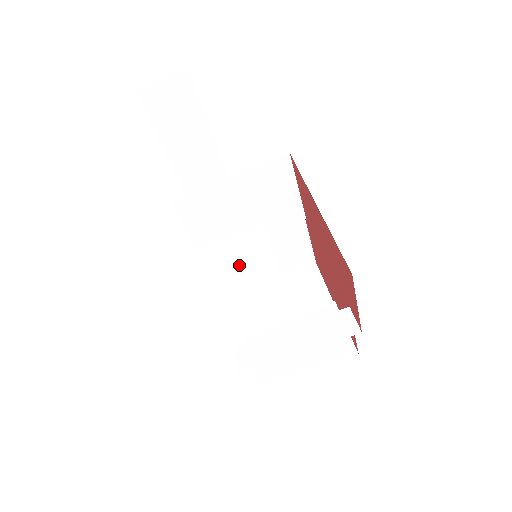
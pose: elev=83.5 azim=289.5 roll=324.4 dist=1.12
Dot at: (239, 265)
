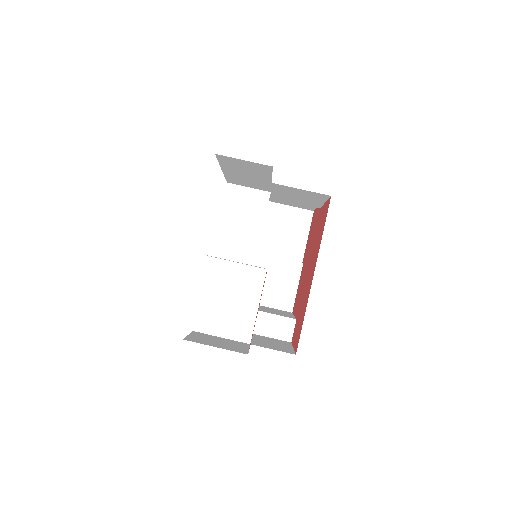
Dot at: (234, 295)
